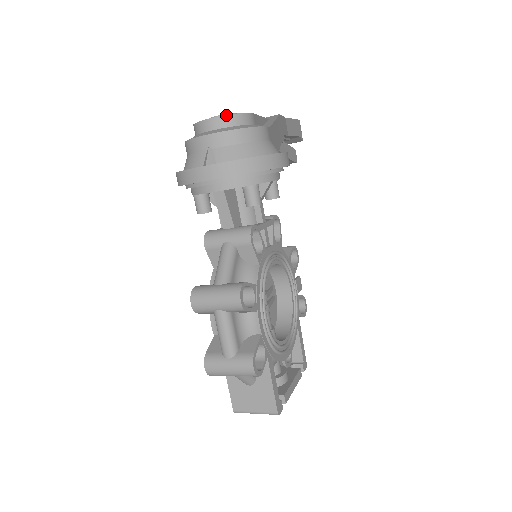
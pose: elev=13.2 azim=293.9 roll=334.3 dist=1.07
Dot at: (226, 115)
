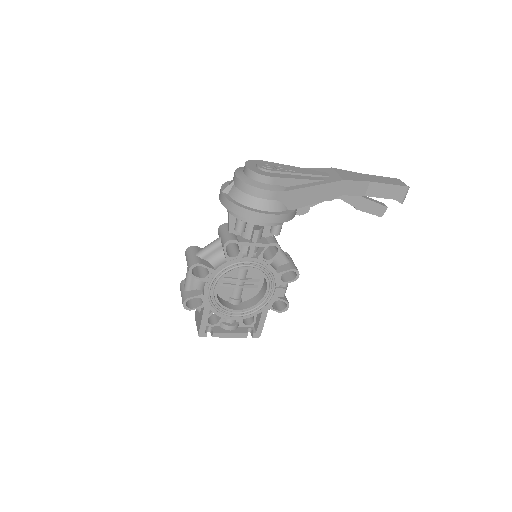
Dot at: (251, 170)
